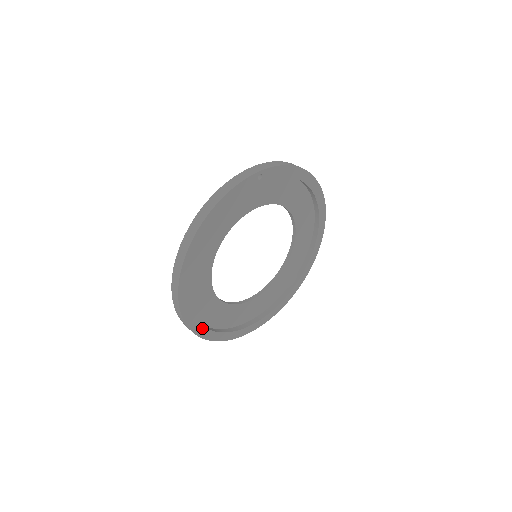
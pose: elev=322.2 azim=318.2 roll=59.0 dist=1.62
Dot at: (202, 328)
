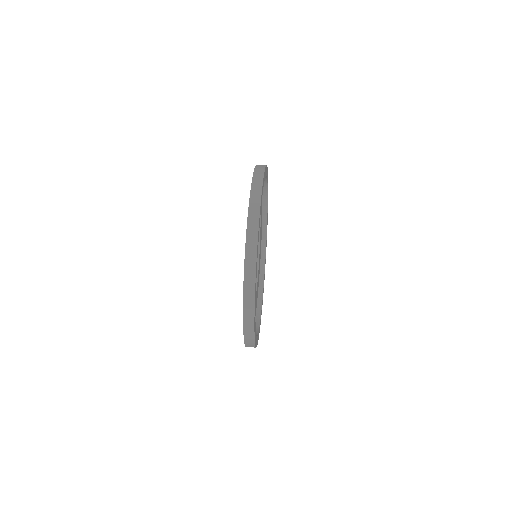
Dot at: occluded
